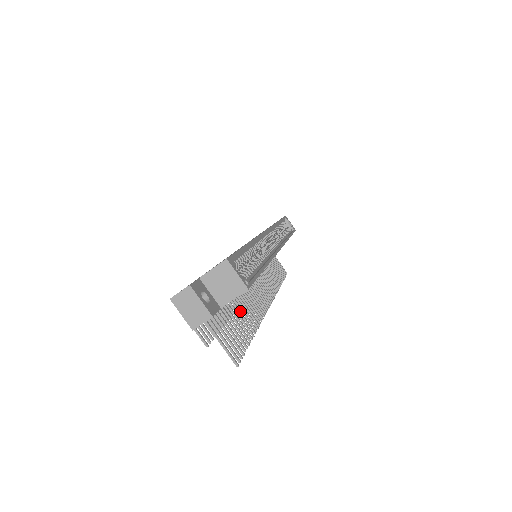
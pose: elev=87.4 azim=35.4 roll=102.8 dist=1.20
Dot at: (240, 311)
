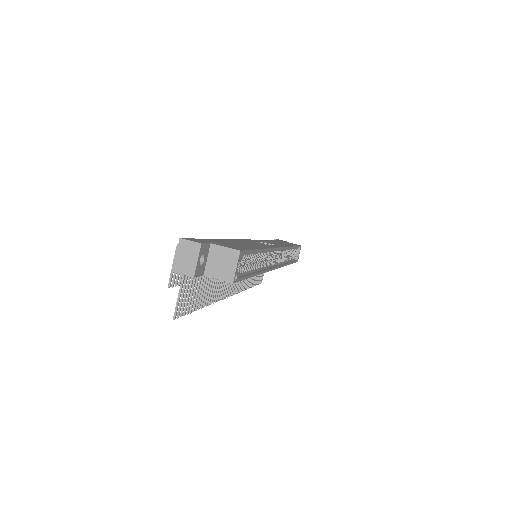
Dot at: (210, 283)
